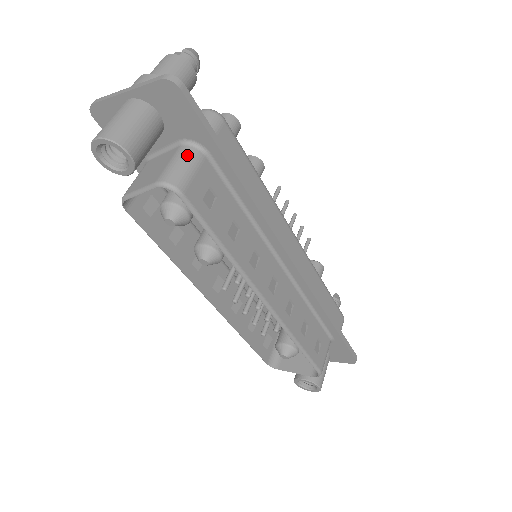
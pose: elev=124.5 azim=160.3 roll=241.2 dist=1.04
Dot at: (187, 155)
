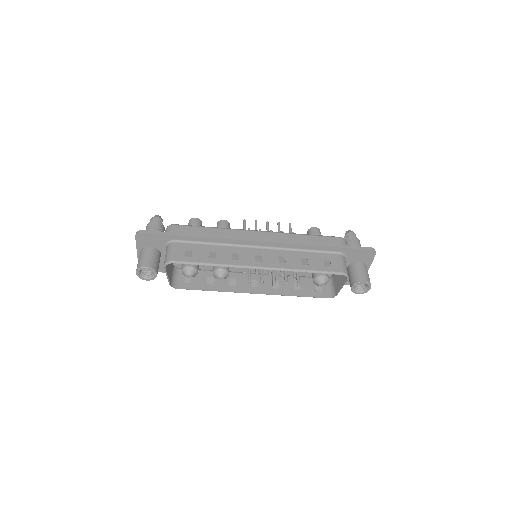
Dot at: (168, 249)
